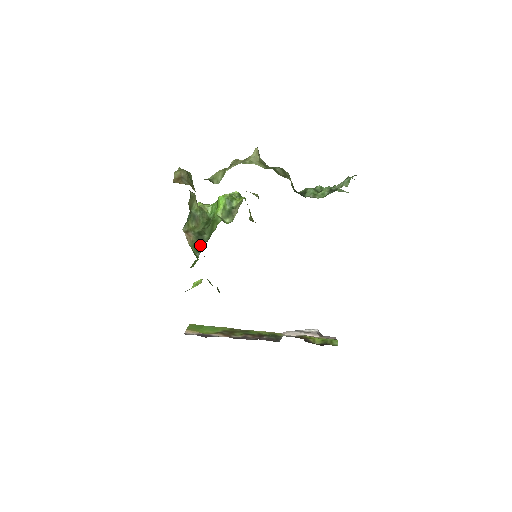
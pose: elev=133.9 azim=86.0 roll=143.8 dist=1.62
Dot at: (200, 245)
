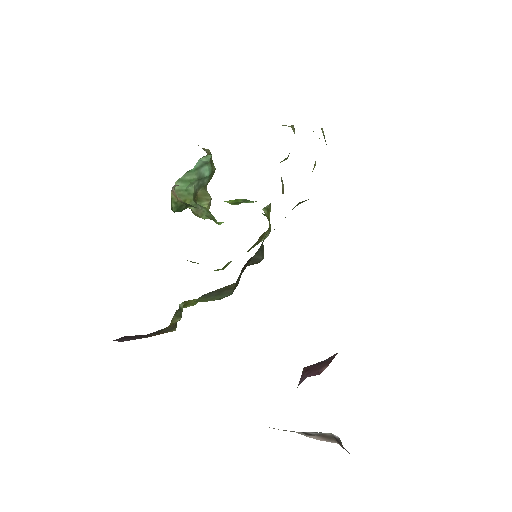
Dot at: (185, 208)
